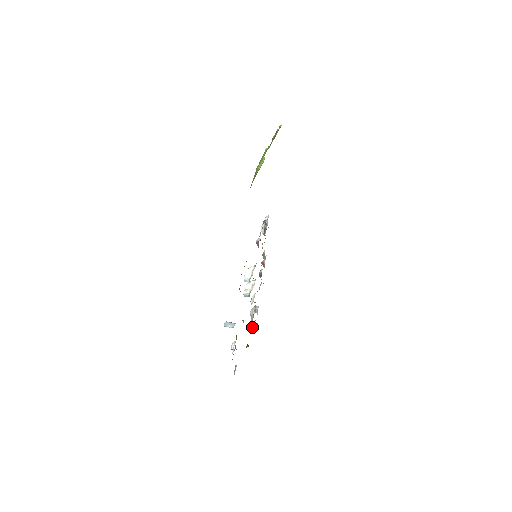
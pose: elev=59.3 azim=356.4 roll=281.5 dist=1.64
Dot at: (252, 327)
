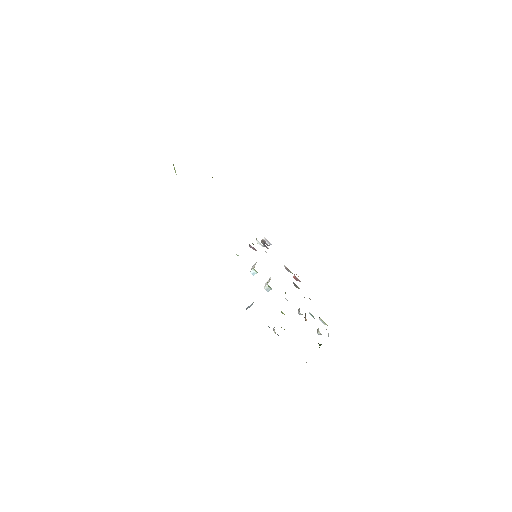
Dot at: (318, 330)
